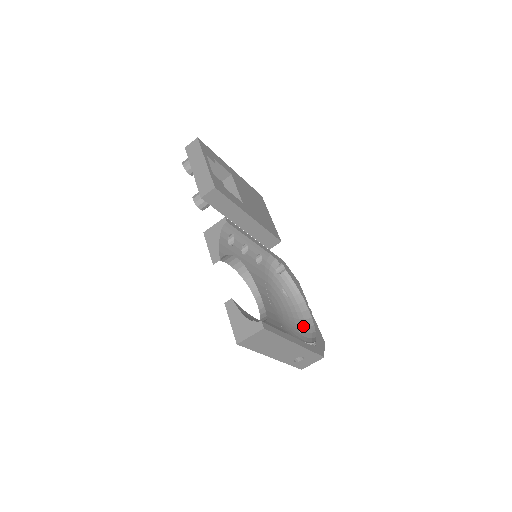
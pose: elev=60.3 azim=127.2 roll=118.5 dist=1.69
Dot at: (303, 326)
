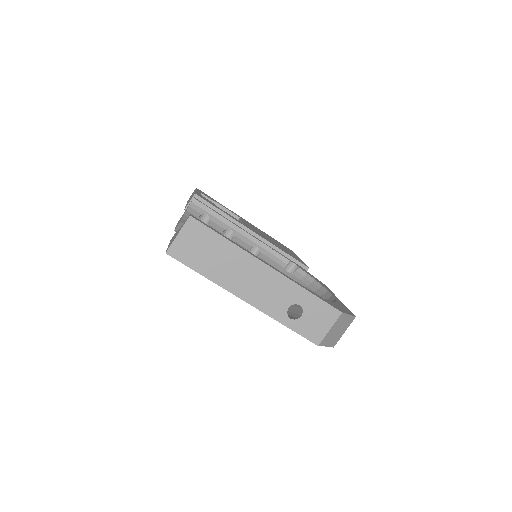
Dot at: occluded
